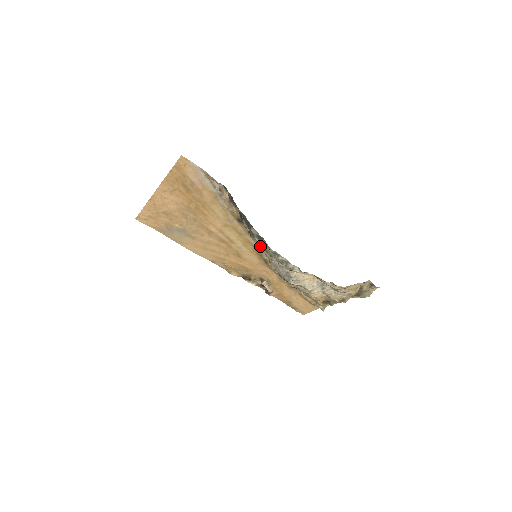
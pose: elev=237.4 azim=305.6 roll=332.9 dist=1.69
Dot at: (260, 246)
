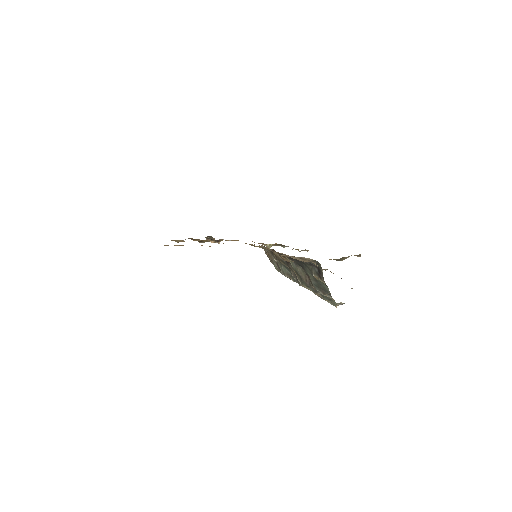
Dot at: occluded
